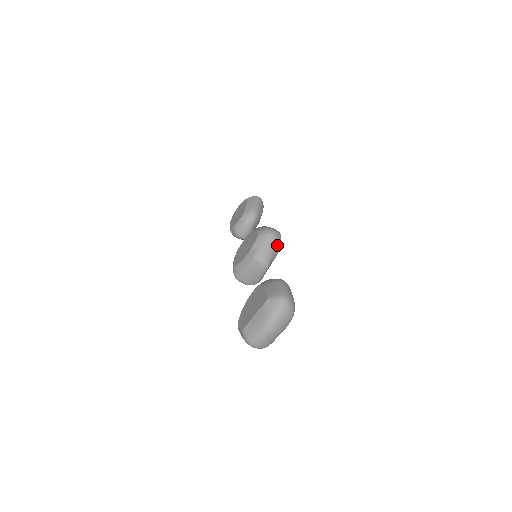
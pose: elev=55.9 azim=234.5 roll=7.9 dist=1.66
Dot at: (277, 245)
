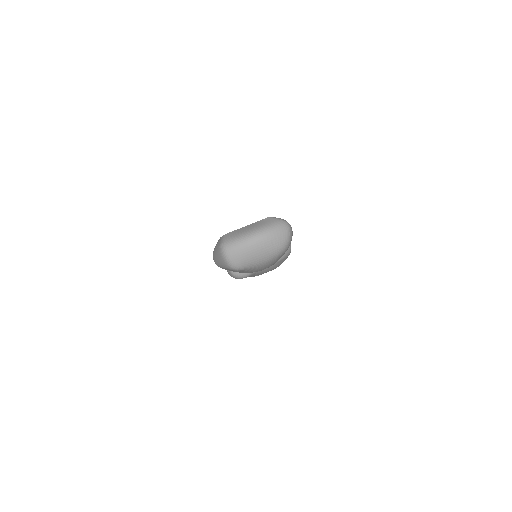
Dot at: occluded
